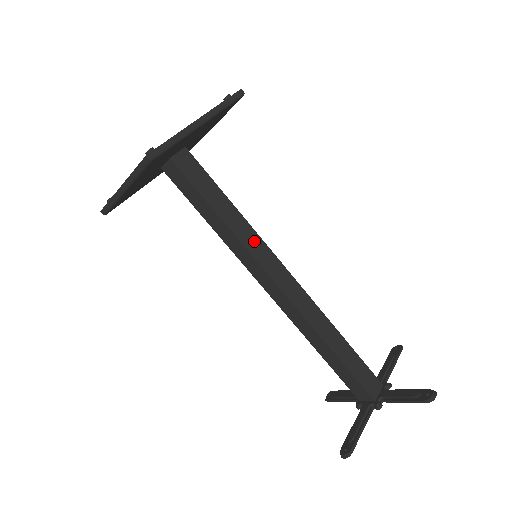
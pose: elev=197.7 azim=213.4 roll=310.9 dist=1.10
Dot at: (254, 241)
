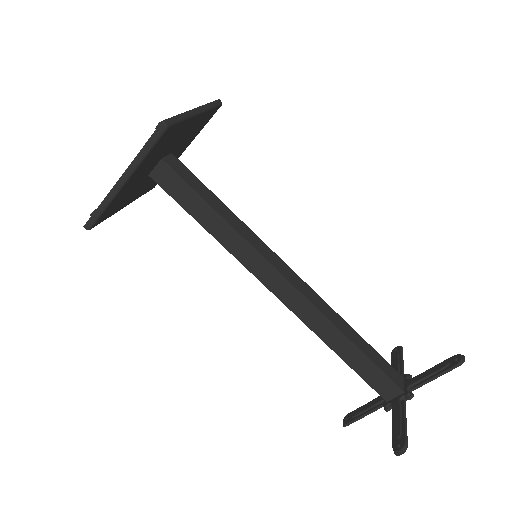
Dot at: (253, 238)
